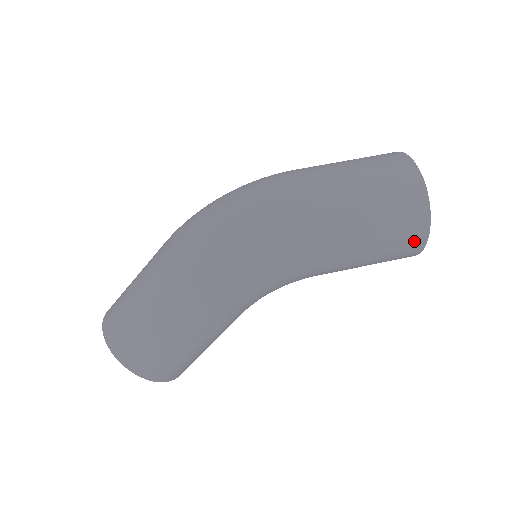
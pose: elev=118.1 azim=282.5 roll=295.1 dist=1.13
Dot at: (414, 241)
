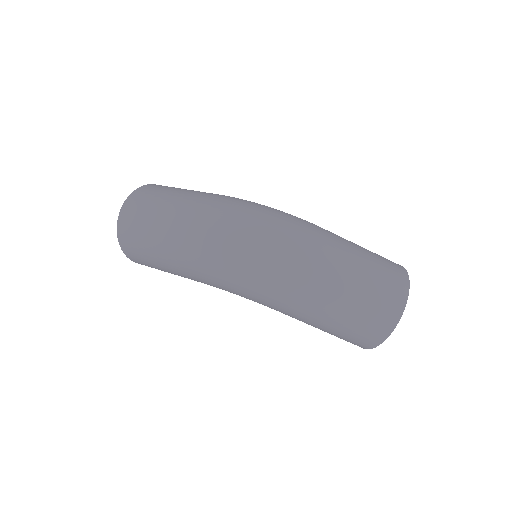
Dot at: (354, 344)
